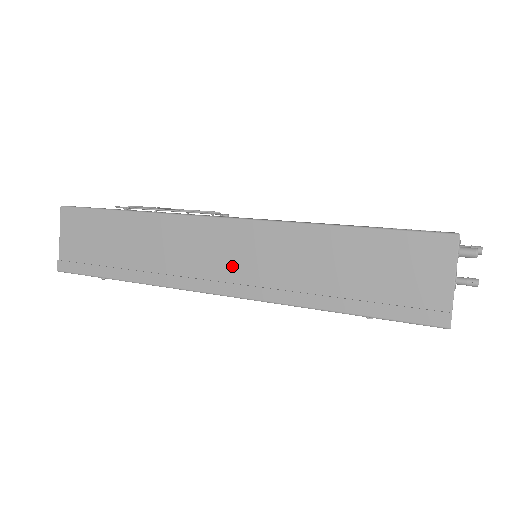
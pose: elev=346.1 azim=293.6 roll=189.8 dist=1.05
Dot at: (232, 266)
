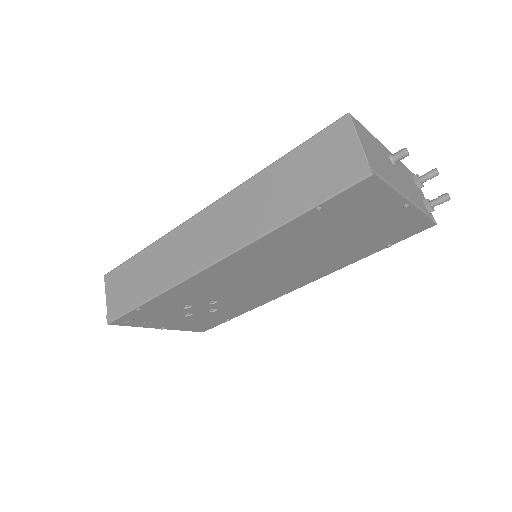
Dot at: (217, 237)
